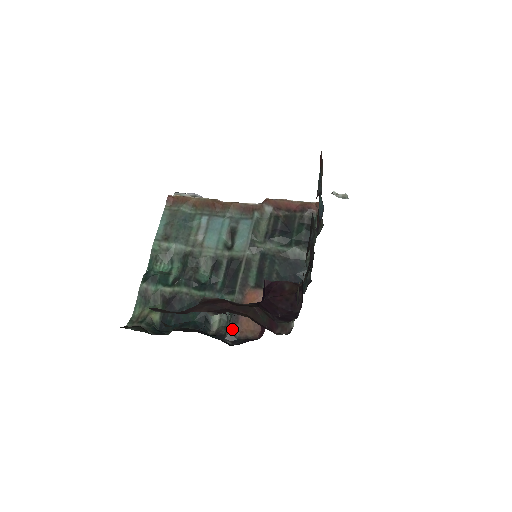
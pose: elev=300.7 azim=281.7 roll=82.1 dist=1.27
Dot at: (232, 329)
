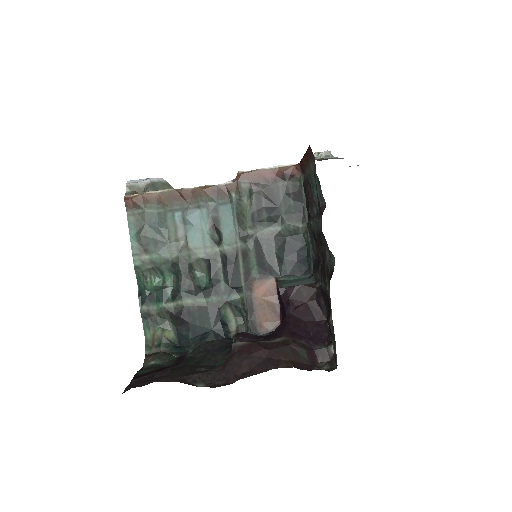
Dot at: (253, 328)
